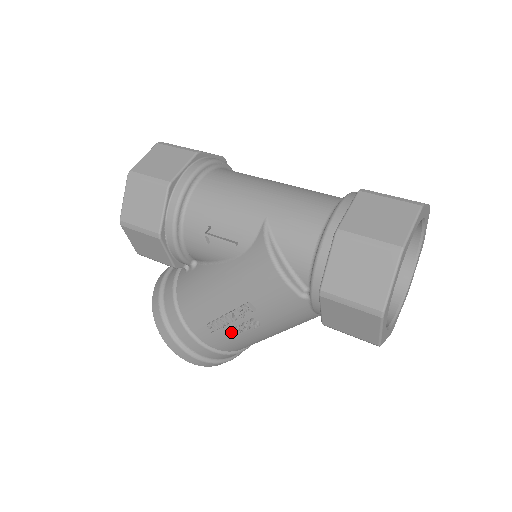
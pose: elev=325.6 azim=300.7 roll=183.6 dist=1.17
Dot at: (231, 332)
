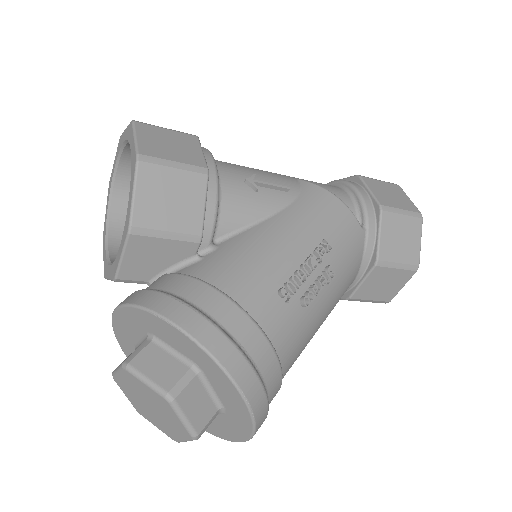
Dot at: (306, 298)
